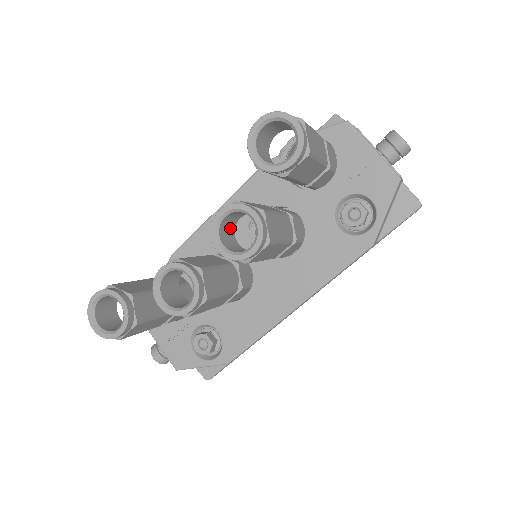
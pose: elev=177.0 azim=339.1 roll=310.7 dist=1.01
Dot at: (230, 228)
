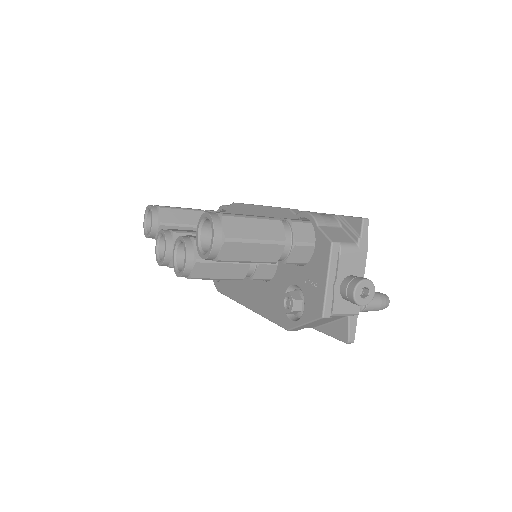
Dot at: occluded
